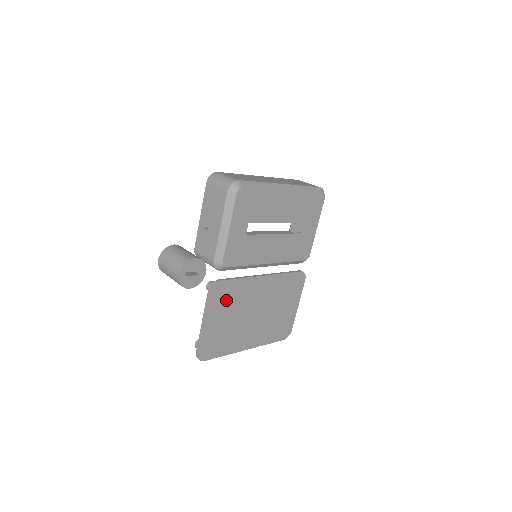
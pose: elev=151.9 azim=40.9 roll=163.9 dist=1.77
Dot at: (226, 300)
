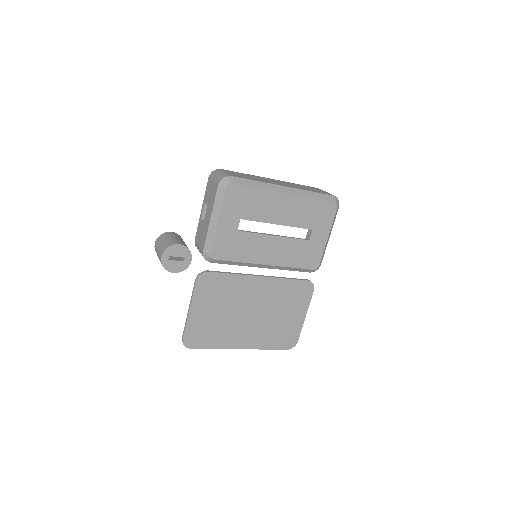
Dot at: (215, 292)
